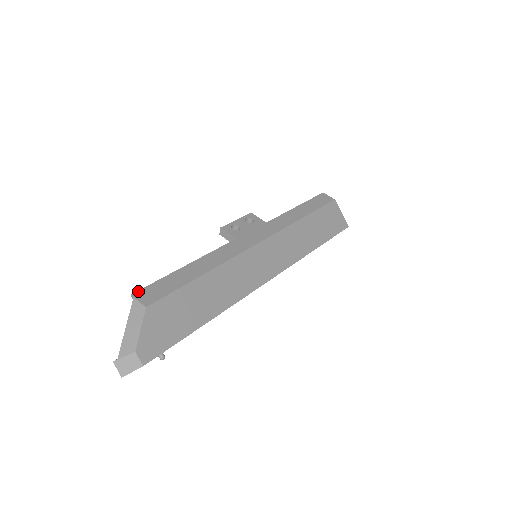
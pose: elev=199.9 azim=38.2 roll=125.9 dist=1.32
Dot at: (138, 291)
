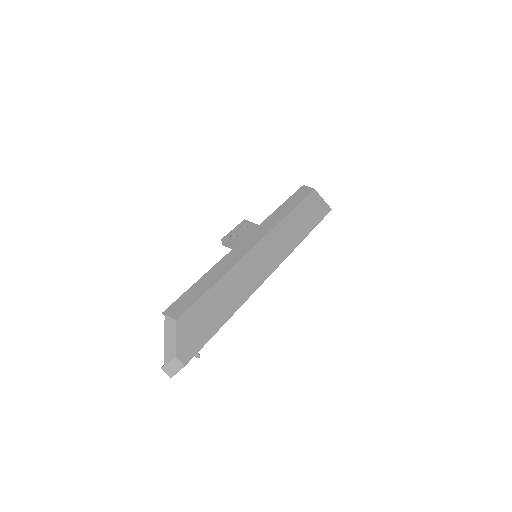
Dot at: (167, 309)
